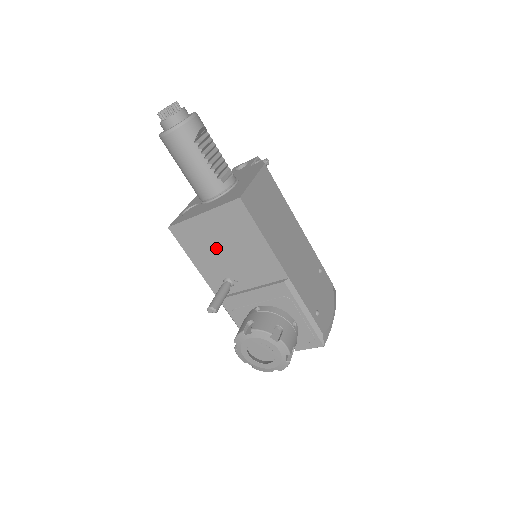
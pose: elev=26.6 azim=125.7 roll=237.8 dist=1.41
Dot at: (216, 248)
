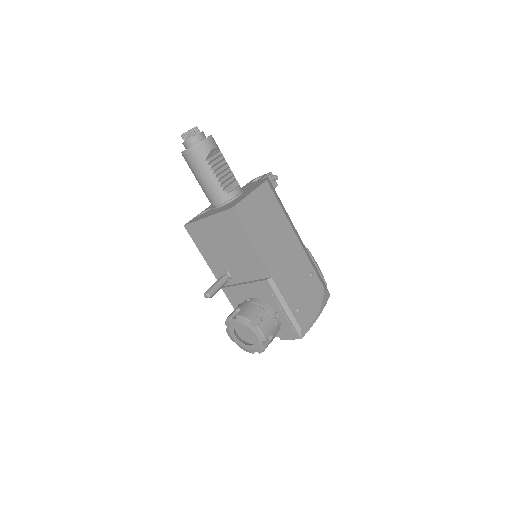
Dot at: (218, 246)
